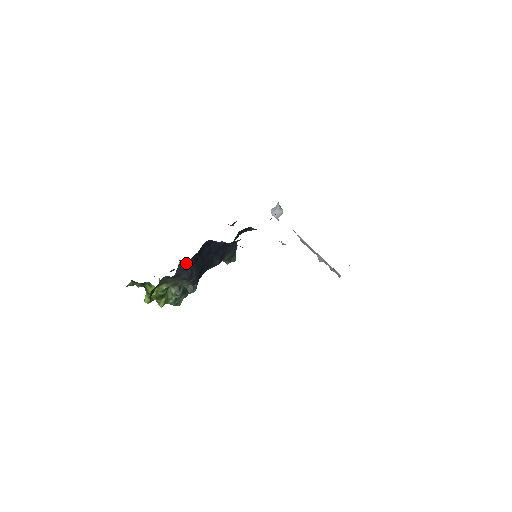
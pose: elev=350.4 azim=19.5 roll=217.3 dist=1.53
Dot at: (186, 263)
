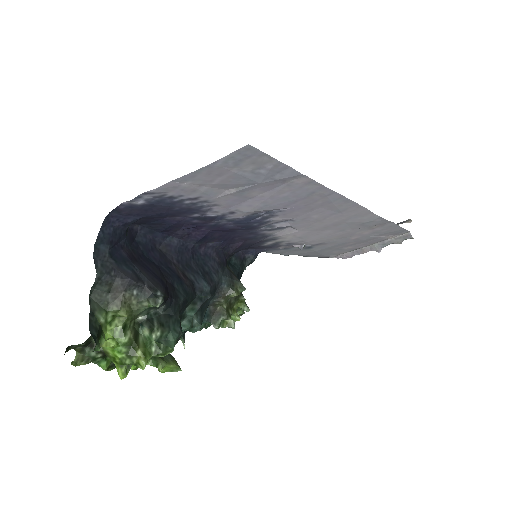
Dot at: (111, 258)
